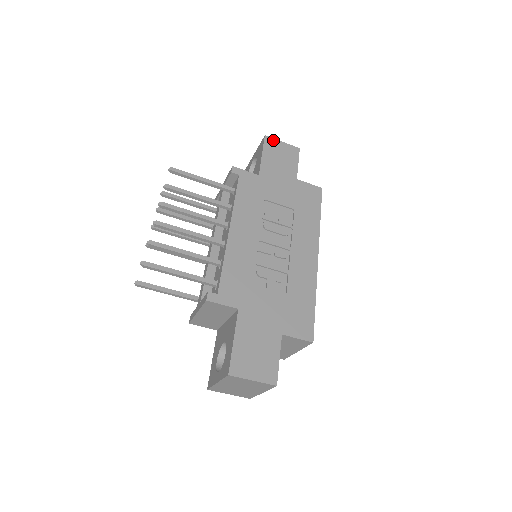
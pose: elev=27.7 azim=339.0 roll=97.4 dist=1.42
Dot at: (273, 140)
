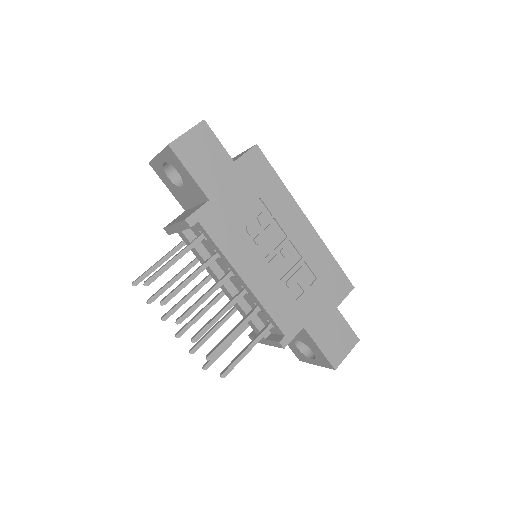
Dot at: (179, 141)
